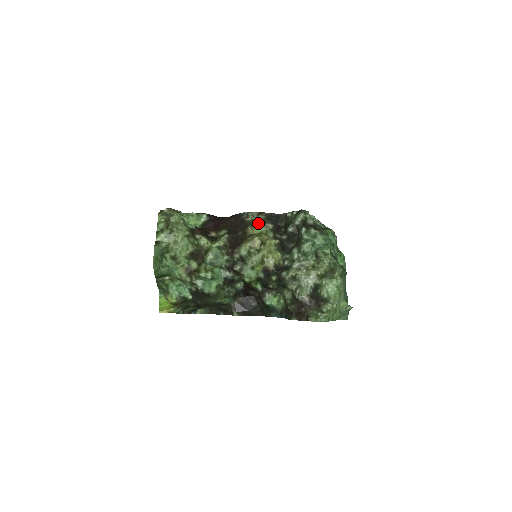
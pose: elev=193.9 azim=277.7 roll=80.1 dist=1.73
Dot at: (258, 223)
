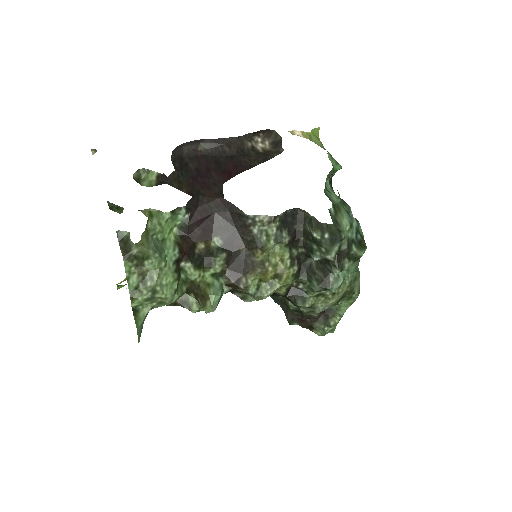
Dot at: (271, 240)
